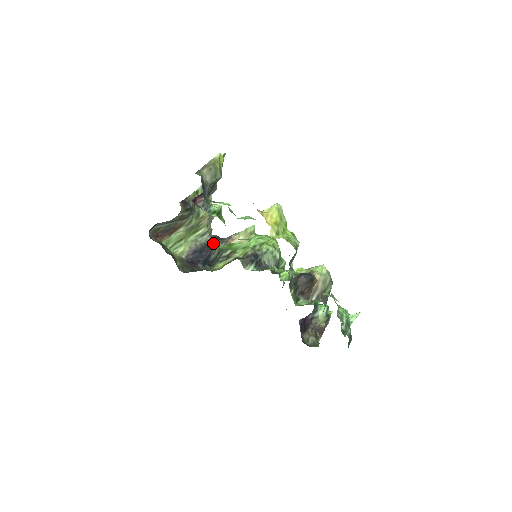
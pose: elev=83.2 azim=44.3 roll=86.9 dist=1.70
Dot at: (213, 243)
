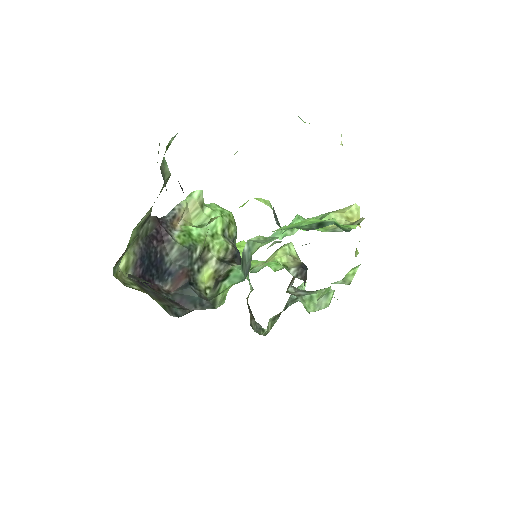
Dot at: (158, 233)
